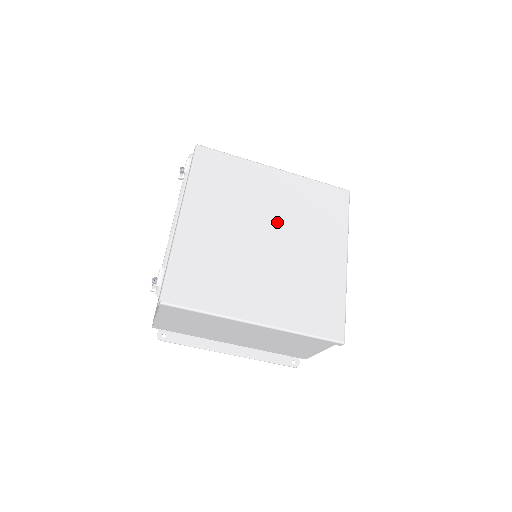
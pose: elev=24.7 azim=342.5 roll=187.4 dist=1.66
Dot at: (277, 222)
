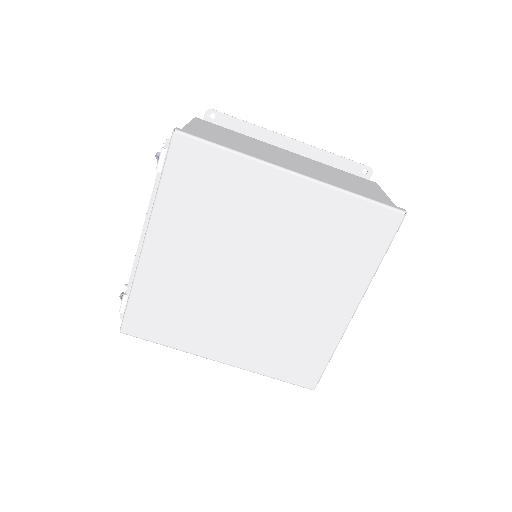
Dot at: (272, 257)
